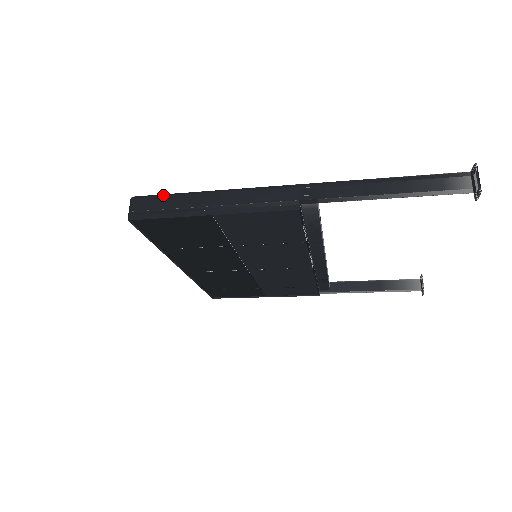
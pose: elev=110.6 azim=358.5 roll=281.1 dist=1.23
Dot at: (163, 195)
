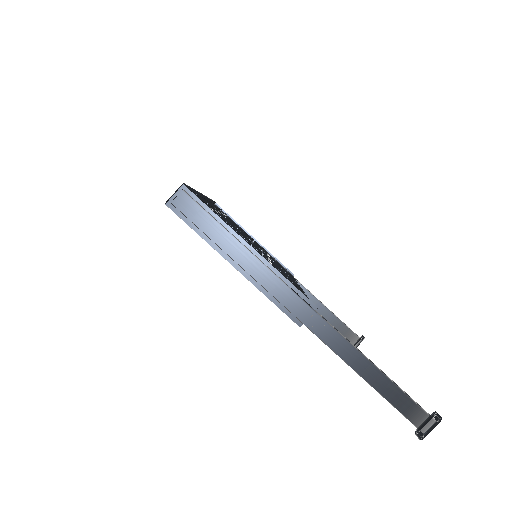
Dot at: (209, 215)
